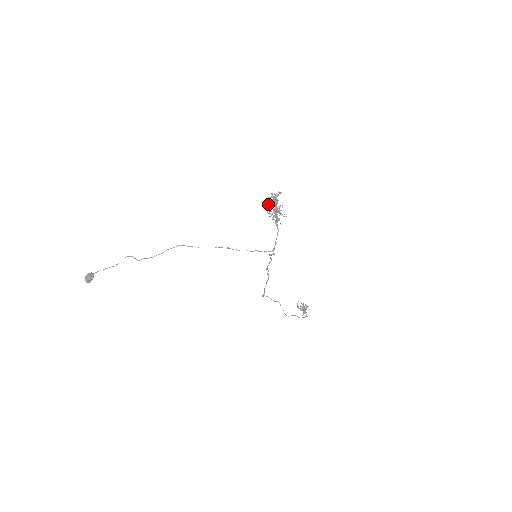
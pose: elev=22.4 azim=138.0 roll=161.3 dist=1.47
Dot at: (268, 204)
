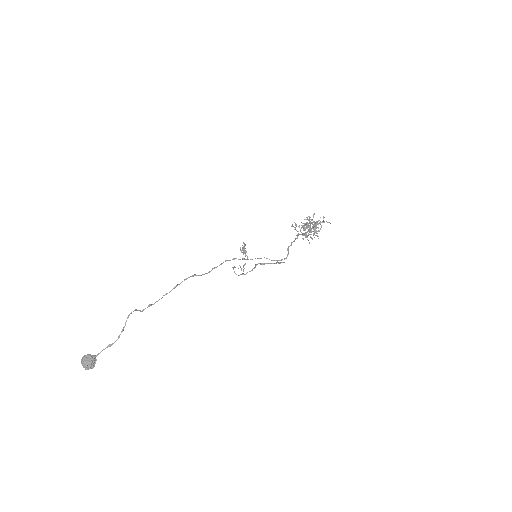
Dot at: (310, 232)
